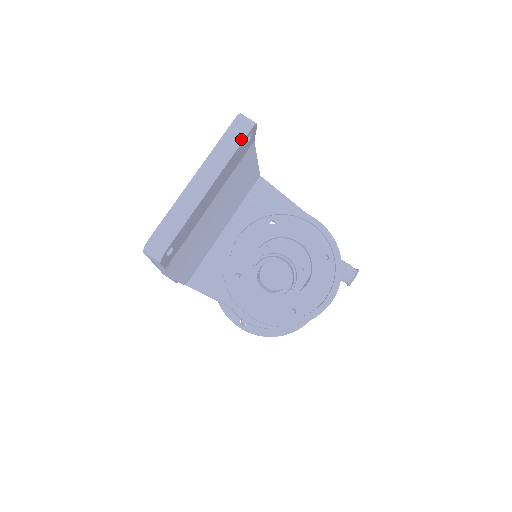
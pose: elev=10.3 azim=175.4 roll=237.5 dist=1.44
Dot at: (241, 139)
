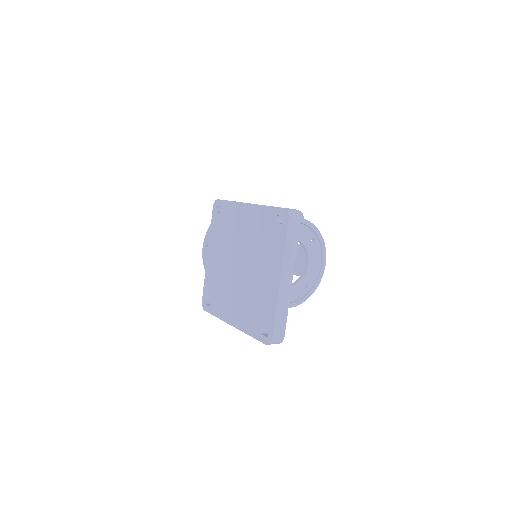
Dot at: (297, 232)
